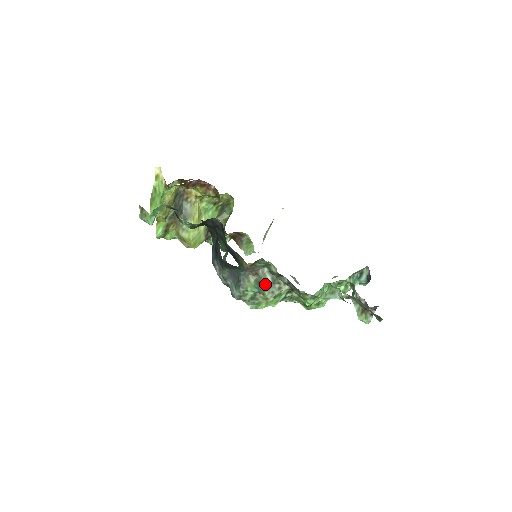
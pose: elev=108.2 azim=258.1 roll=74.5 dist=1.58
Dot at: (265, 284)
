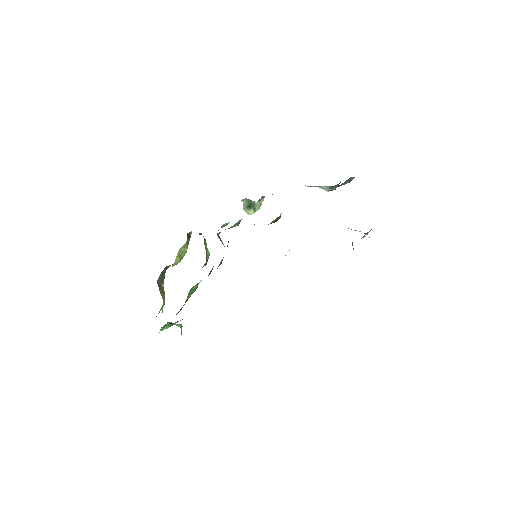
Dot at: occluded
